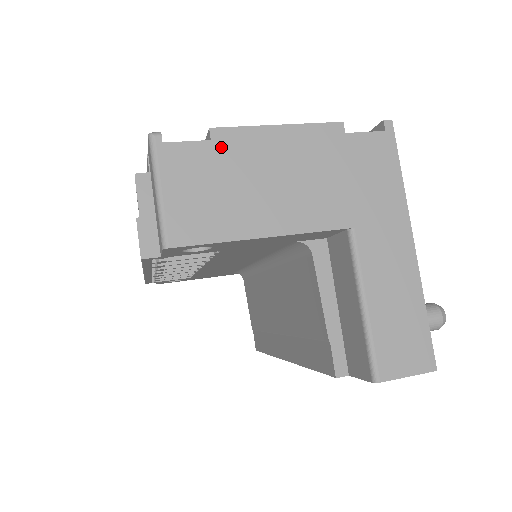
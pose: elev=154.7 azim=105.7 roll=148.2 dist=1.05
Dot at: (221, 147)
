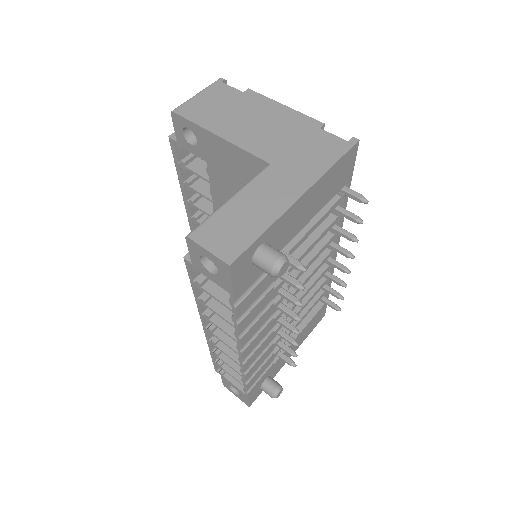
Dot at: (245, 97)
